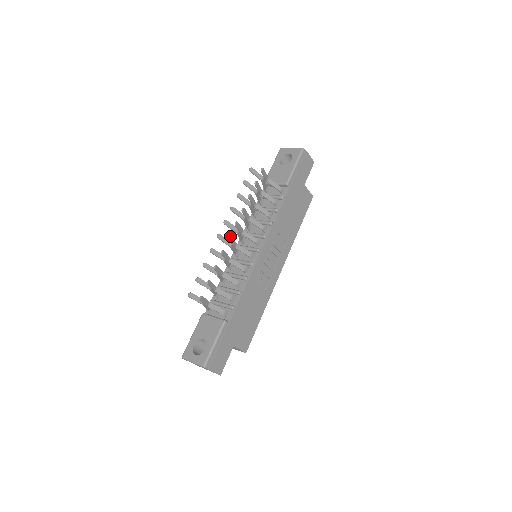
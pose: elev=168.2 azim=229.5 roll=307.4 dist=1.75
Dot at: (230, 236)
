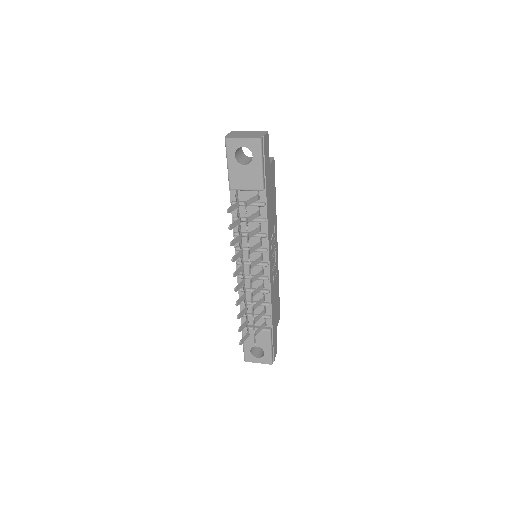
Dot at: (251, 290)
